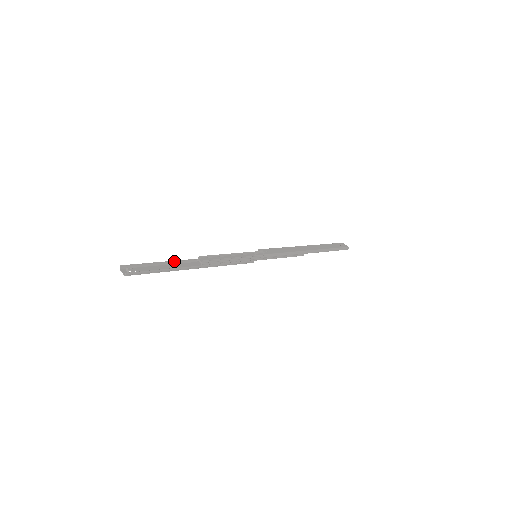
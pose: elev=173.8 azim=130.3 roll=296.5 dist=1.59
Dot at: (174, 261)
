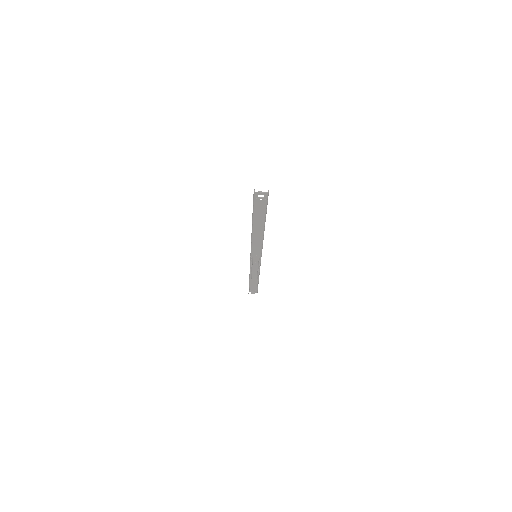
Dot at: (252, 218)
